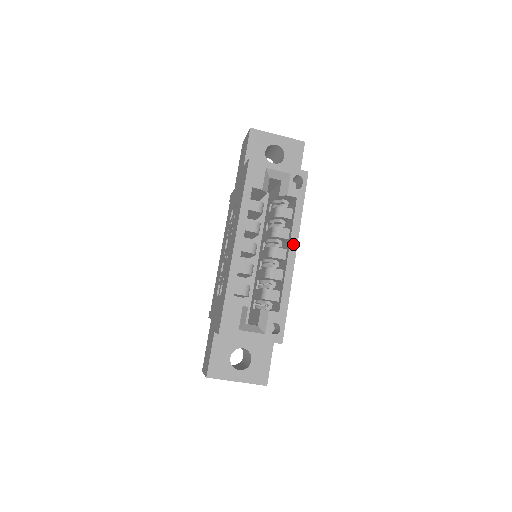
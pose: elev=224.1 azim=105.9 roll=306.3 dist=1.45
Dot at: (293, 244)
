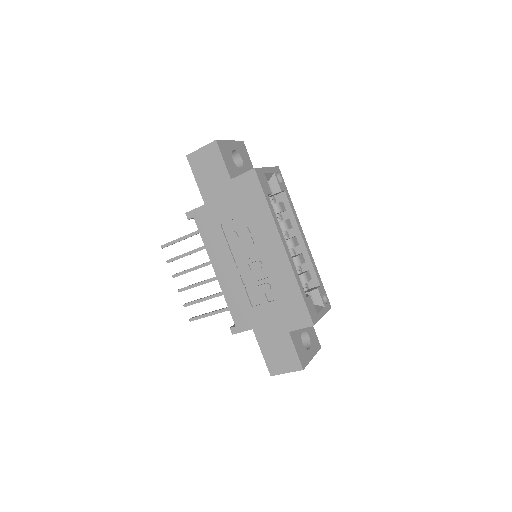
Dot at: (301, 229)
